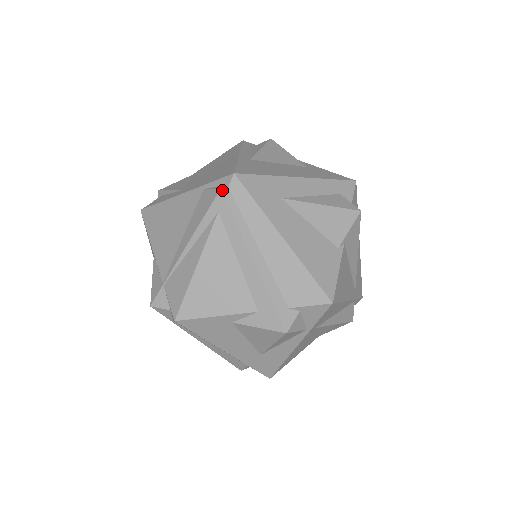
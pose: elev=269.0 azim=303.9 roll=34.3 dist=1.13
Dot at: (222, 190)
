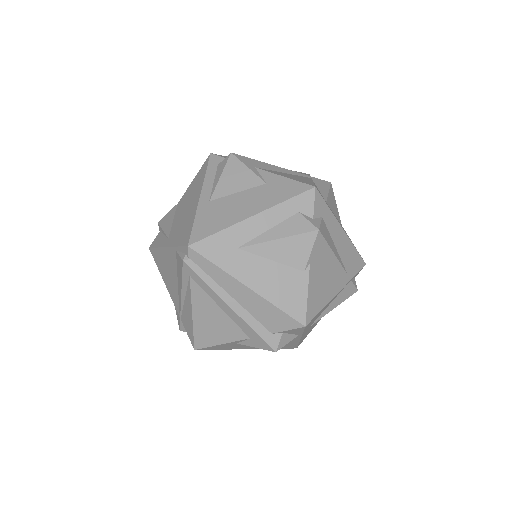
Dot at: (184, 261)
